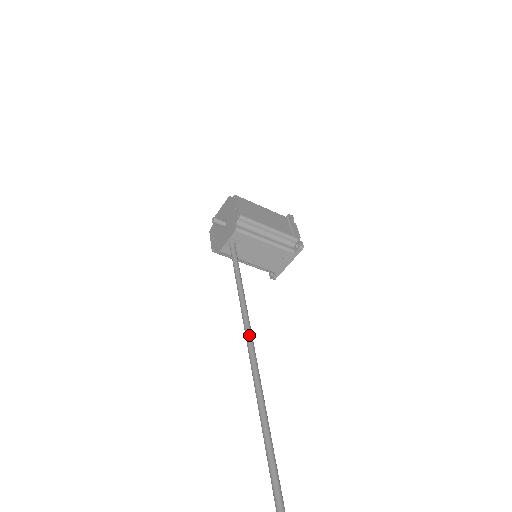
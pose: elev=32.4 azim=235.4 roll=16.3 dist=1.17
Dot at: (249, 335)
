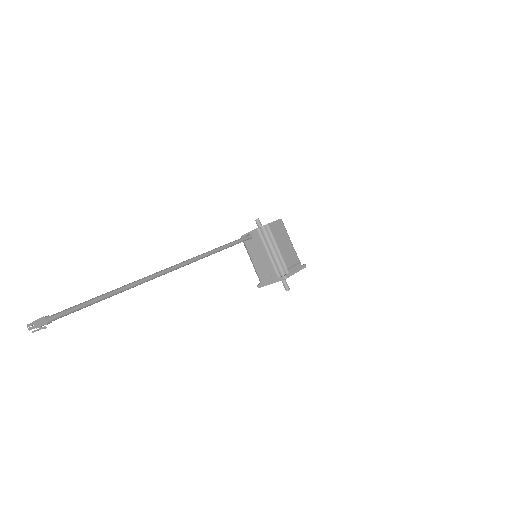
Dot at: (192, 259)
